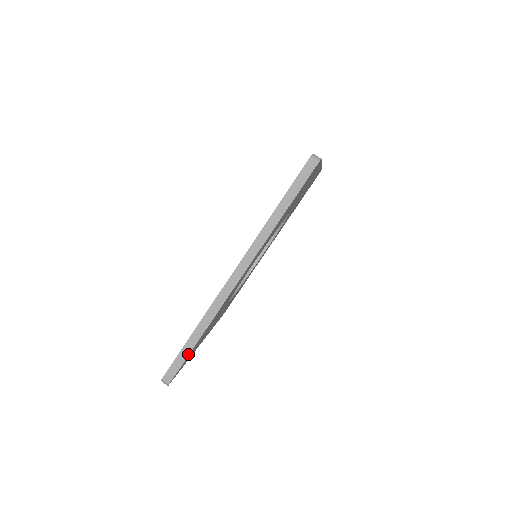
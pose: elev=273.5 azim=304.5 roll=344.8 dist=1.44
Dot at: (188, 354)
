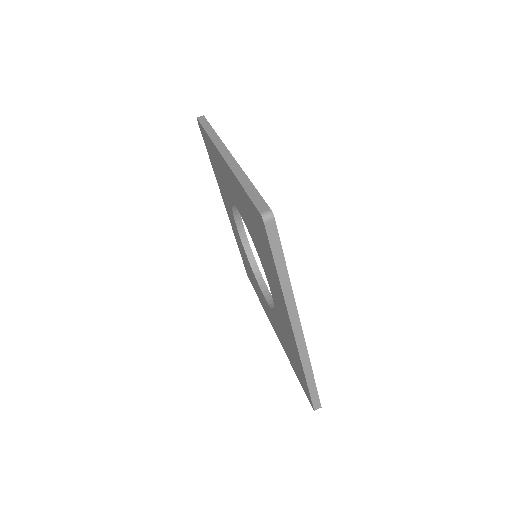
Dot at: (255, 189)
